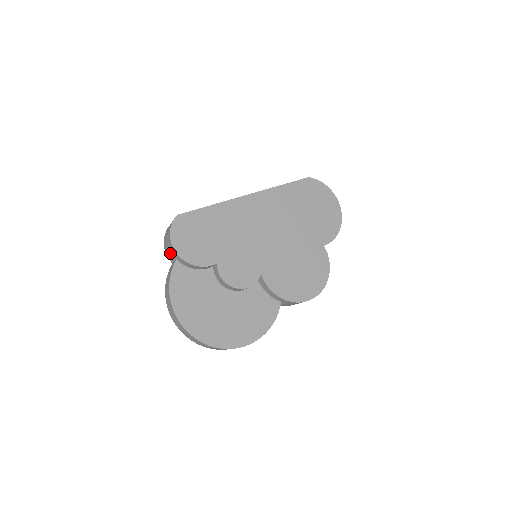
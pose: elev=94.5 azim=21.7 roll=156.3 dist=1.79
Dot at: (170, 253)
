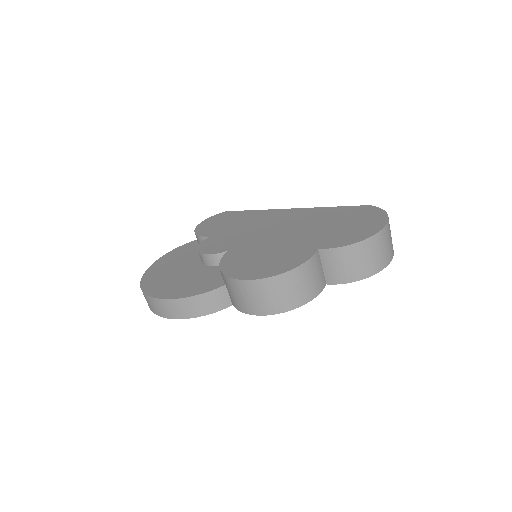
Dot at: occluded
